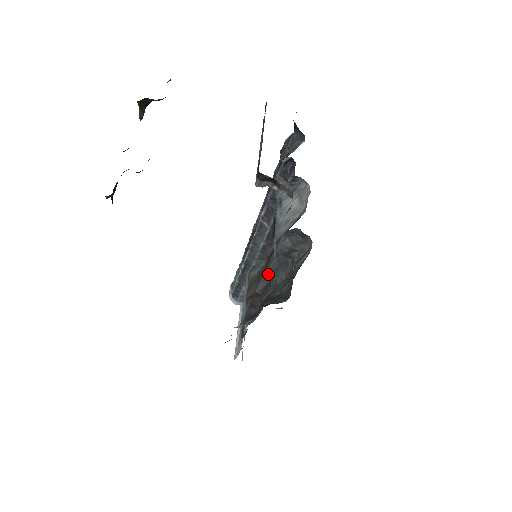
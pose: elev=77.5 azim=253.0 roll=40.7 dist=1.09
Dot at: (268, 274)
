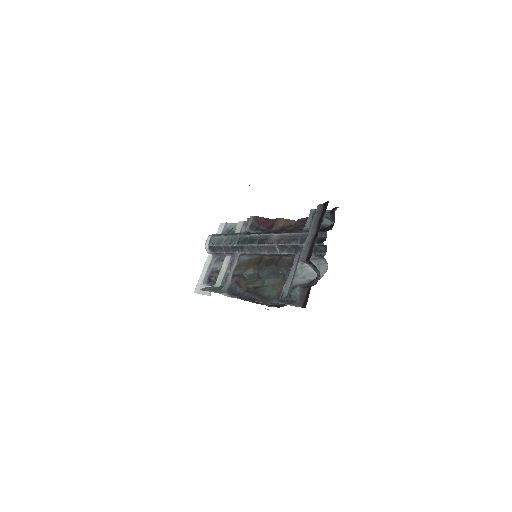
Dot at: (261, 274)
